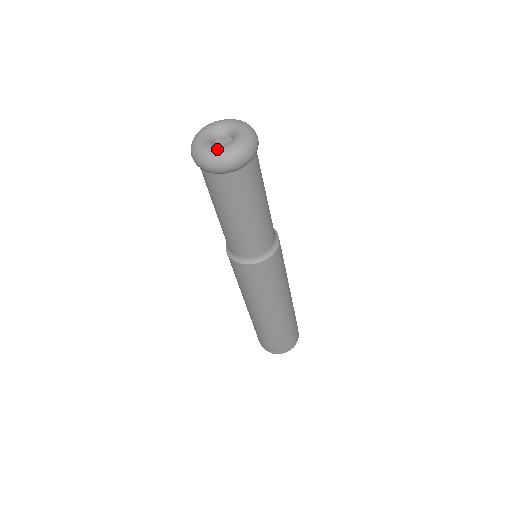
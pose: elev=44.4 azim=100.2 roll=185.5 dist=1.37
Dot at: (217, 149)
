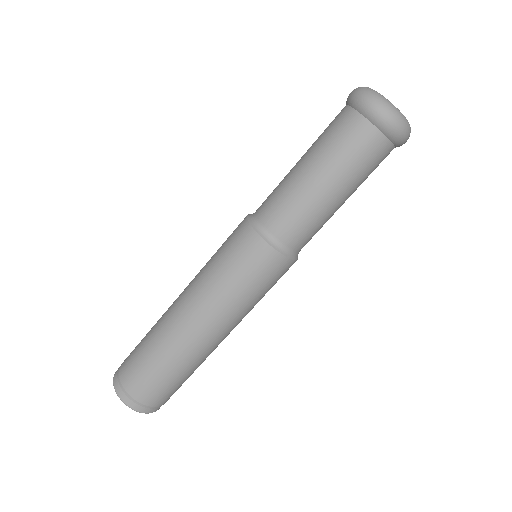
Dot at: occluded
